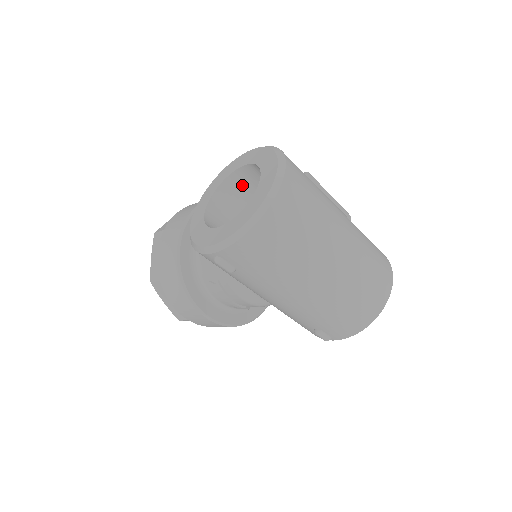
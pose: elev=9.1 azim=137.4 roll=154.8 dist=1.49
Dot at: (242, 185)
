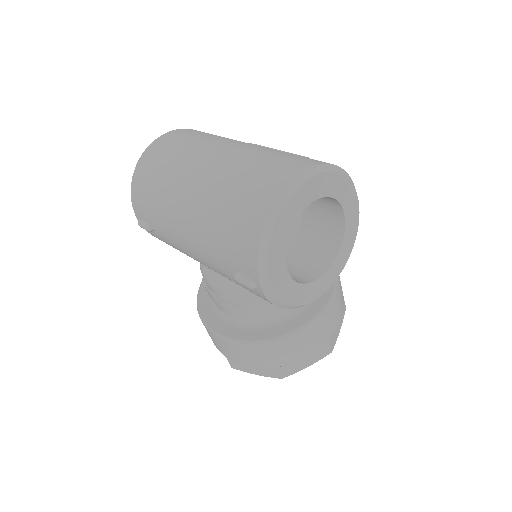
Dot at: occluded
